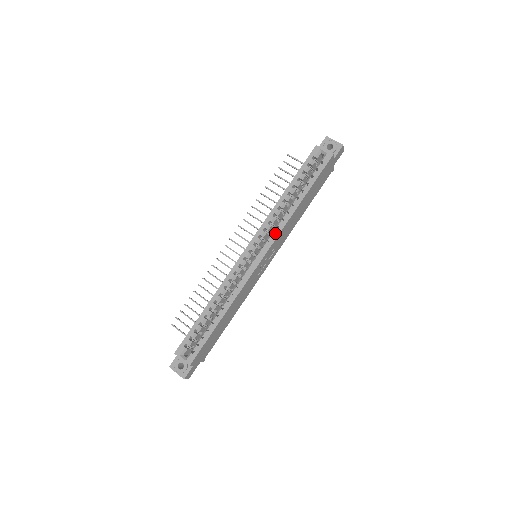
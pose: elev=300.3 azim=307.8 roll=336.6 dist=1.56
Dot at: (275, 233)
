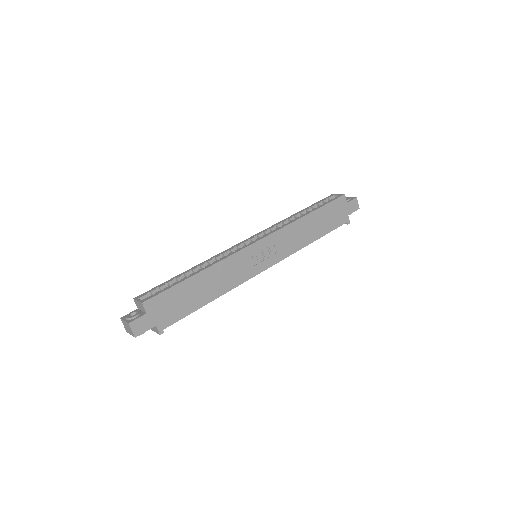
Dot at: (278, 228)
